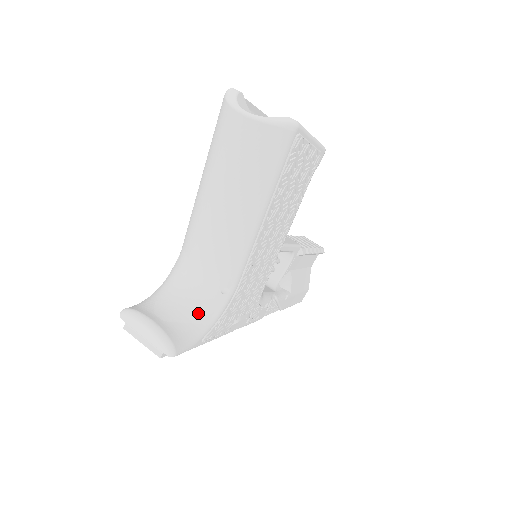
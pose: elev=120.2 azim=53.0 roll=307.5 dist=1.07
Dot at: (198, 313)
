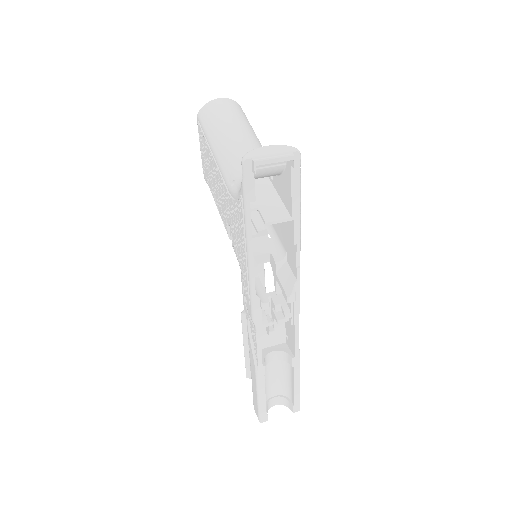
Dot at: (280, 174)
